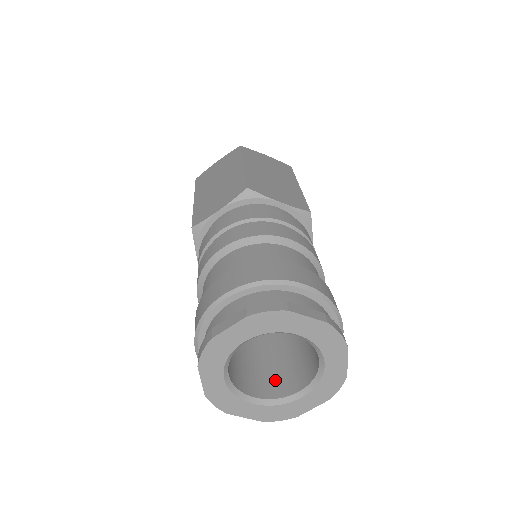
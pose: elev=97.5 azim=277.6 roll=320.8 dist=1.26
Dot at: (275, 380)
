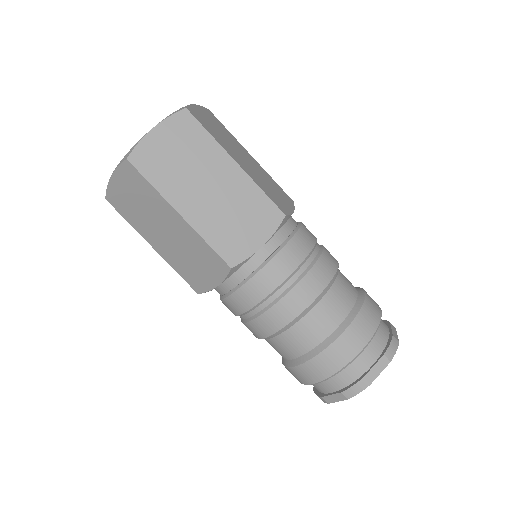
Dot at: occluded
